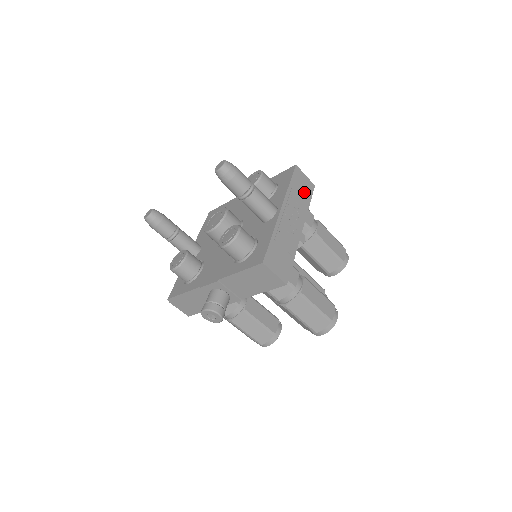
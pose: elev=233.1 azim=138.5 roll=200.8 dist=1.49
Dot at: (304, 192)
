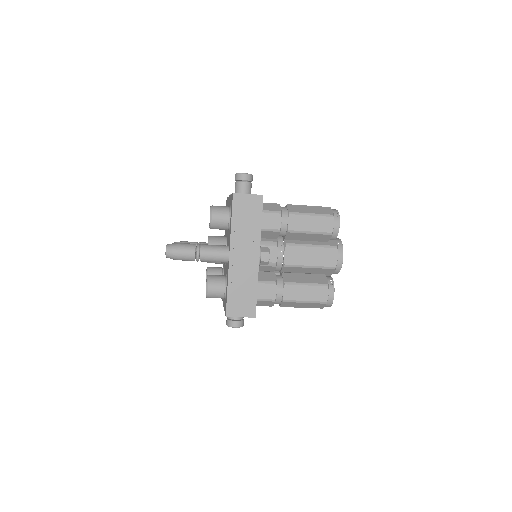
Dot at: (251, 215)
